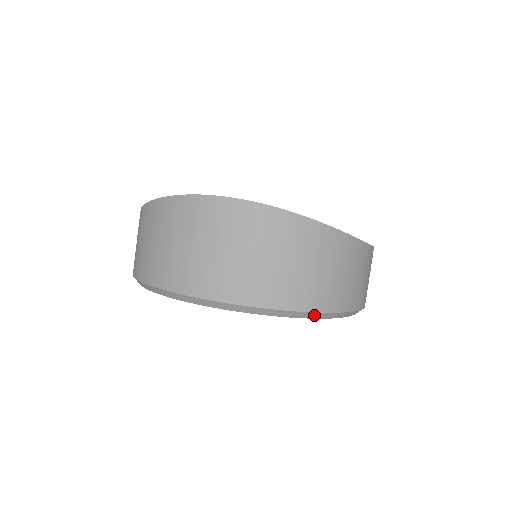
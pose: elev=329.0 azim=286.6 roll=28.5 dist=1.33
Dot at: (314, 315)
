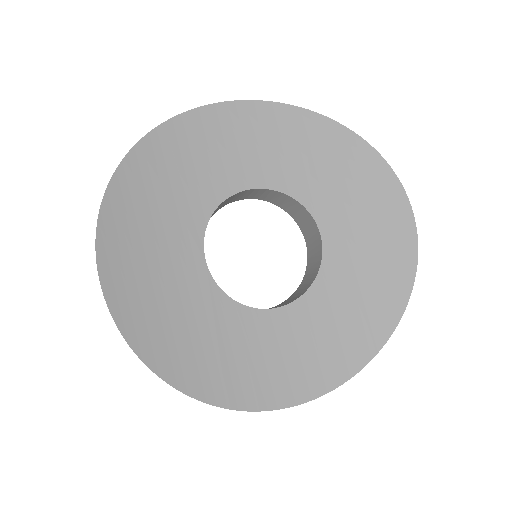
Dot at: occluded
